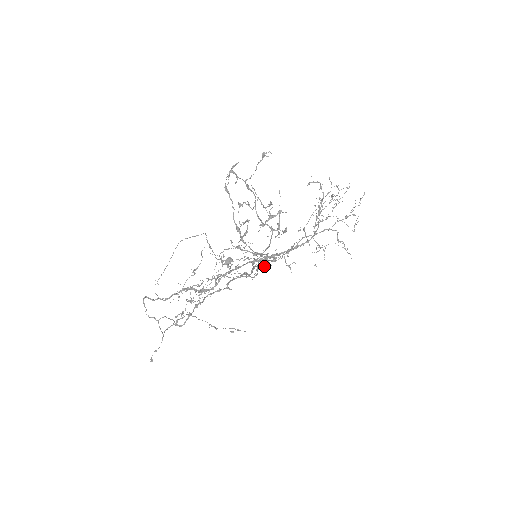
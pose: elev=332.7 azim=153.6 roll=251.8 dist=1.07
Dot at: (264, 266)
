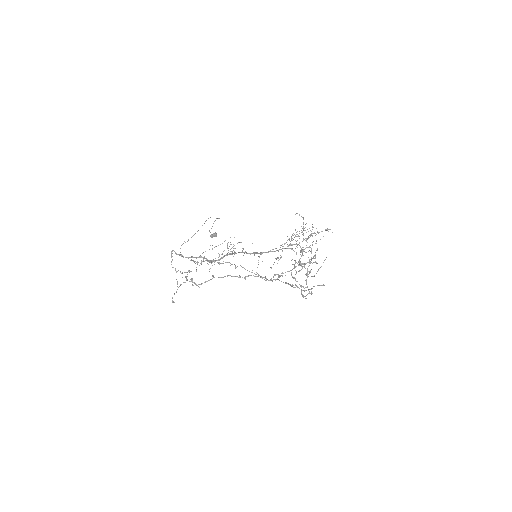
Dot at: (304, 296)
